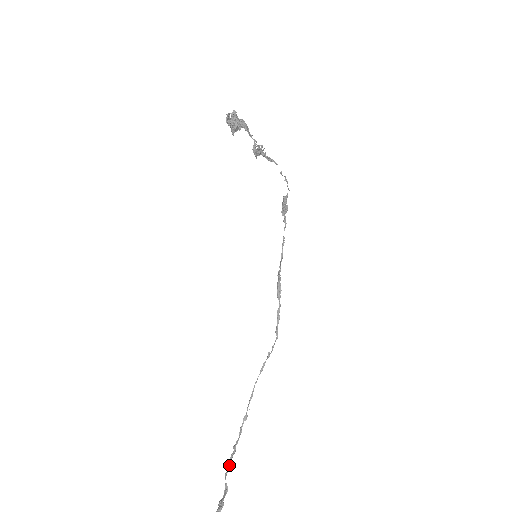
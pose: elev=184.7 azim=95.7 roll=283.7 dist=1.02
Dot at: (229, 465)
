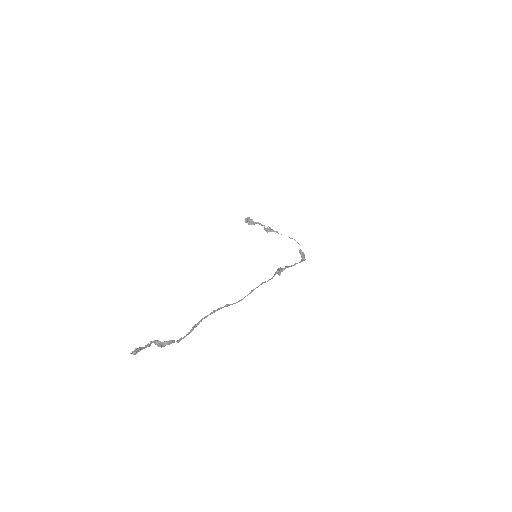
Dot at: occluded
